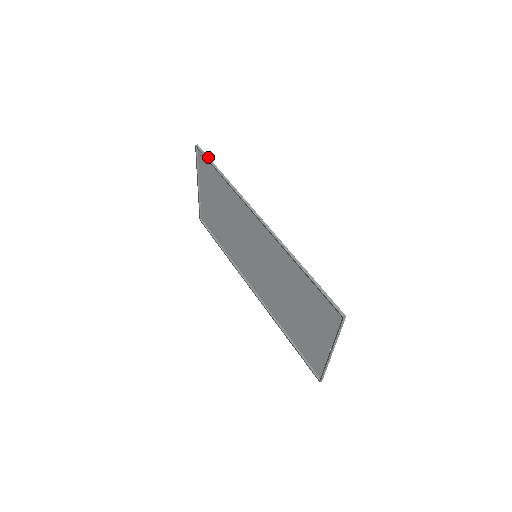
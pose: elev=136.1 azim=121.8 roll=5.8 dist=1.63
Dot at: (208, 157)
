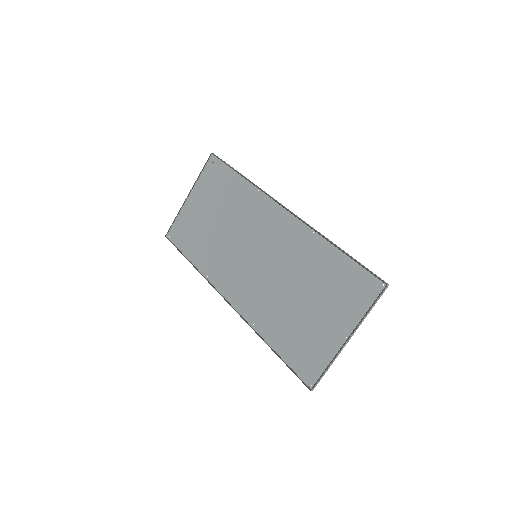
Dot at: occluded
